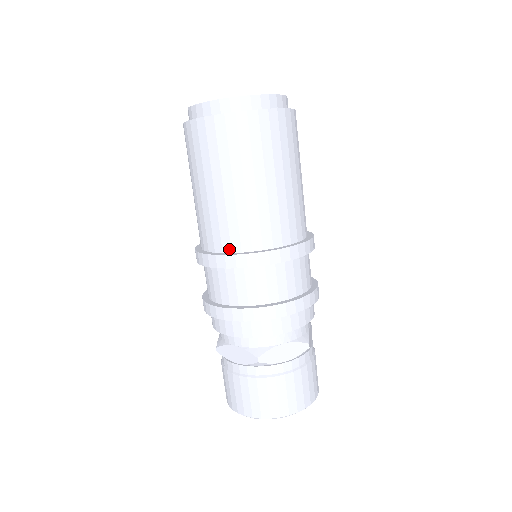
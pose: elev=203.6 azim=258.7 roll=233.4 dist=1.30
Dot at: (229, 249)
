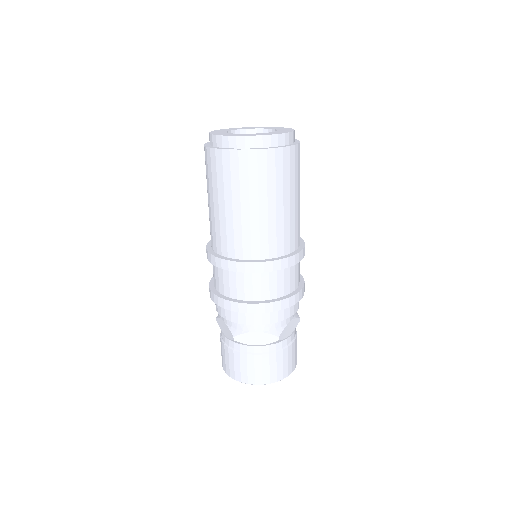
Dot at: (220, 252)
